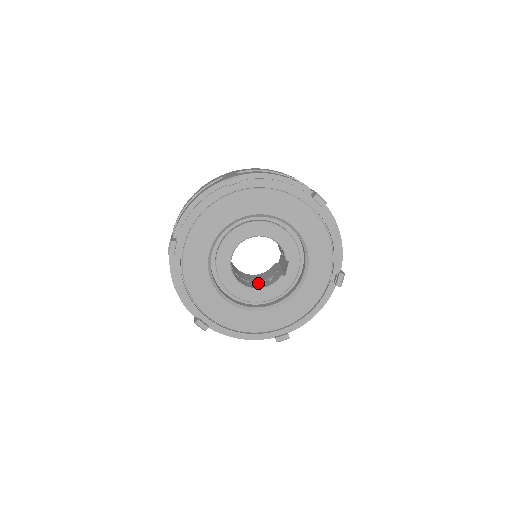
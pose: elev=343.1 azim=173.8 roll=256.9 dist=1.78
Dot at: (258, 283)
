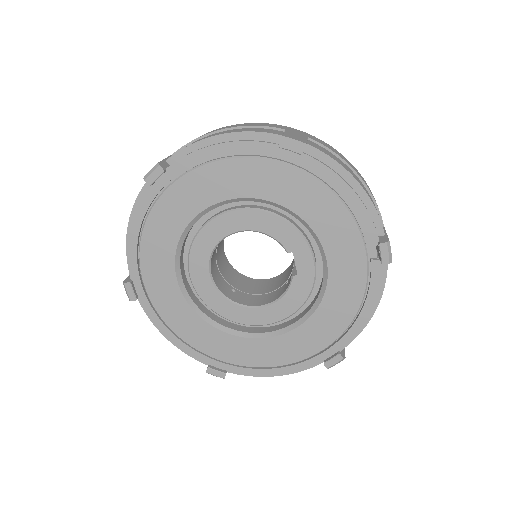
Dot at: (272, 293)
